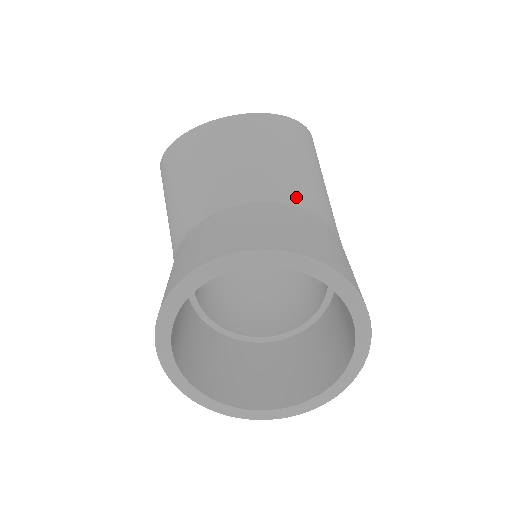
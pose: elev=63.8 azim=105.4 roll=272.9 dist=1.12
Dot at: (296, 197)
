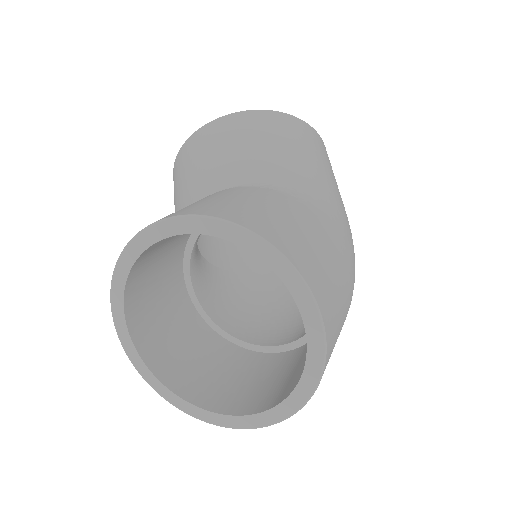
Dot at: (259, 178)
